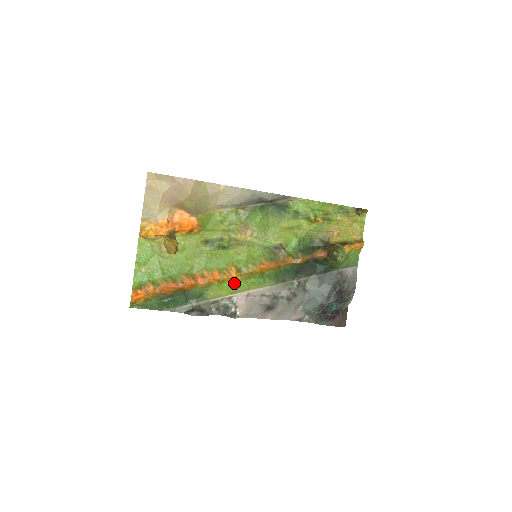
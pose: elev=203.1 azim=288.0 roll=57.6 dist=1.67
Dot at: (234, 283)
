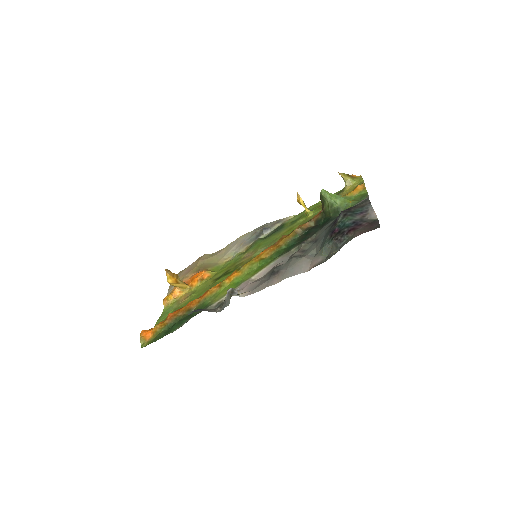
Dot at: (236, 281)
